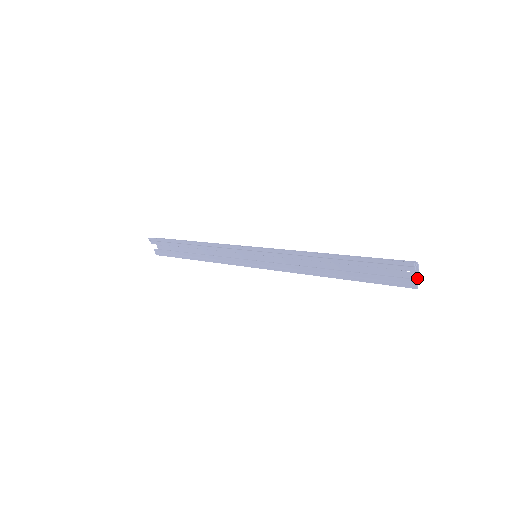
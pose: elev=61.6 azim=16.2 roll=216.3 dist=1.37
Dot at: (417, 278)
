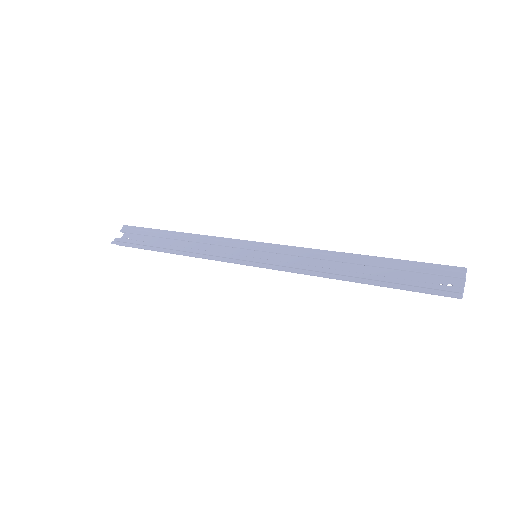
Dot at: occluded
